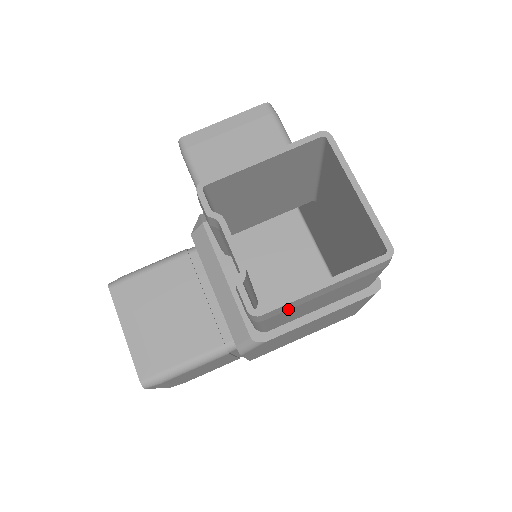
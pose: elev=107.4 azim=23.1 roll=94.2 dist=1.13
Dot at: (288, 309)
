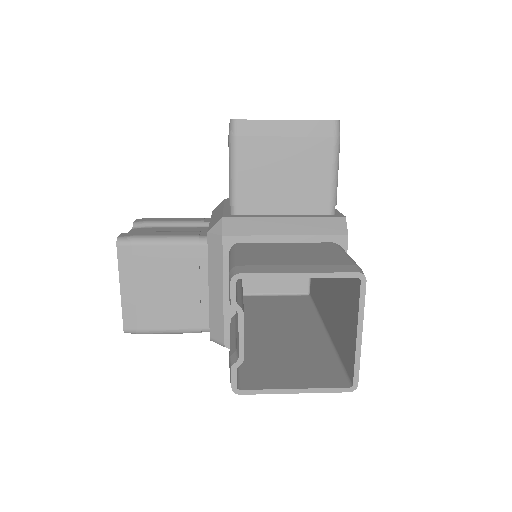
Dot at: occluded
